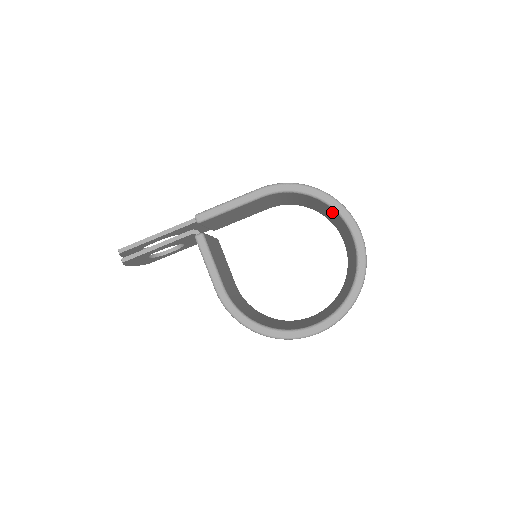
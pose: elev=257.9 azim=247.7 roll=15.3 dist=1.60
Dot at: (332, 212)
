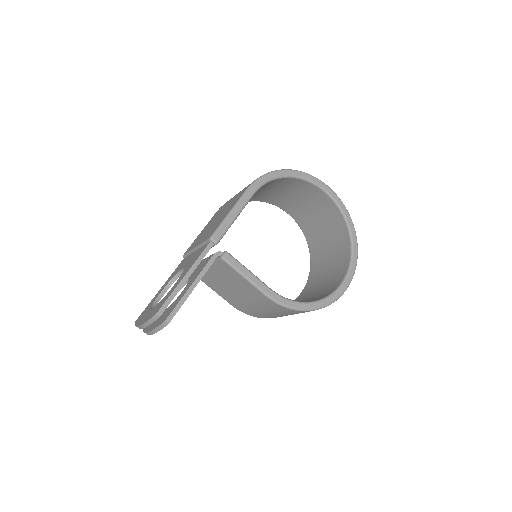
Dot at: (298, 186)
